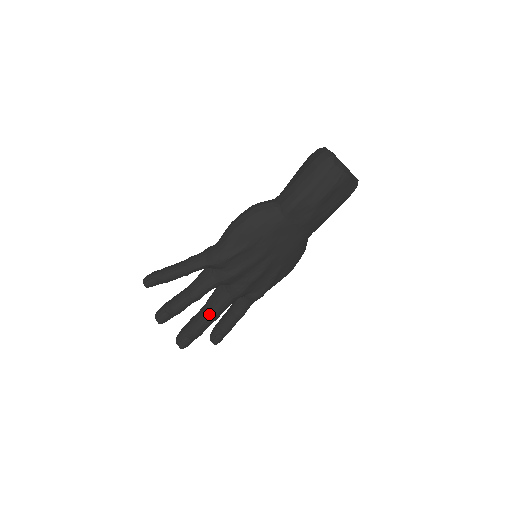
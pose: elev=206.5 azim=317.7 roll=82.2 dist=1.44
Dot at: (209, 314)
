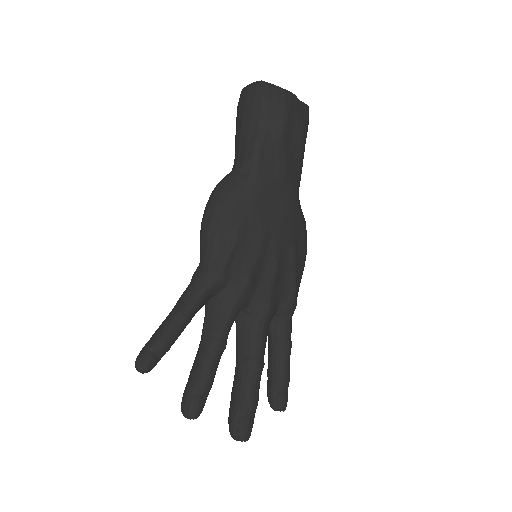
Dot at: (249, 363)
